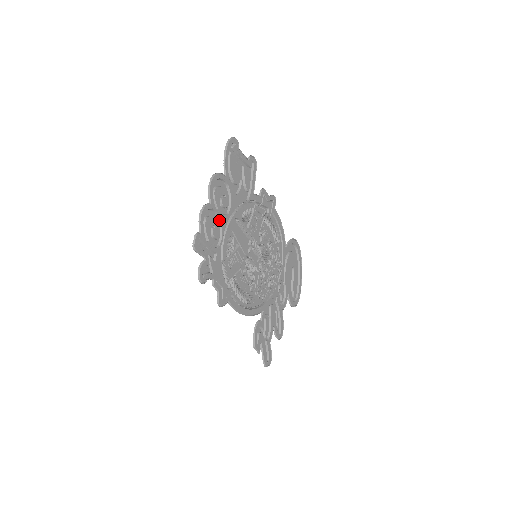
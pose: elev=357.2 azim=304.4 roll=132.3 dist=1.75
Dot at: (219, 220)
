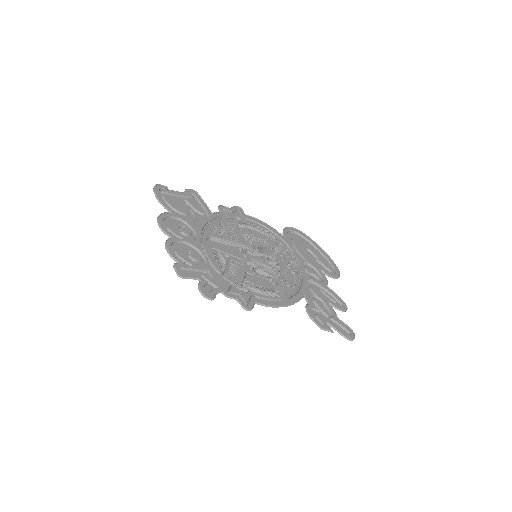
Dot at: (191, 246)
